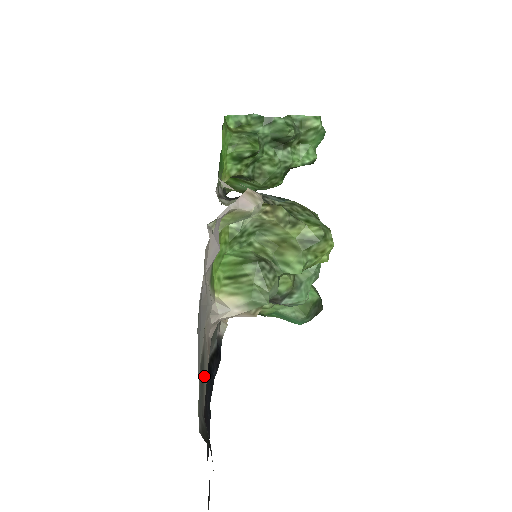
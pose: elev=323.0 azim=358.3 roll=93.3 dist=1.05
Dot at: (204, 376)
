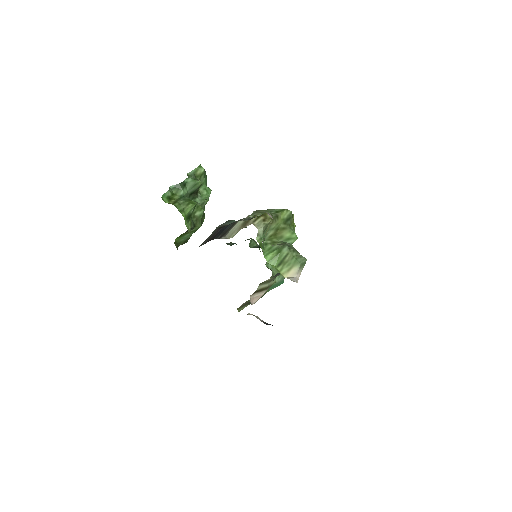
Dot at: occluded
